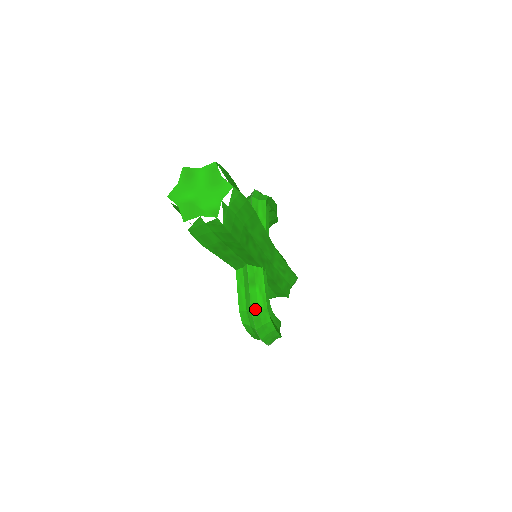
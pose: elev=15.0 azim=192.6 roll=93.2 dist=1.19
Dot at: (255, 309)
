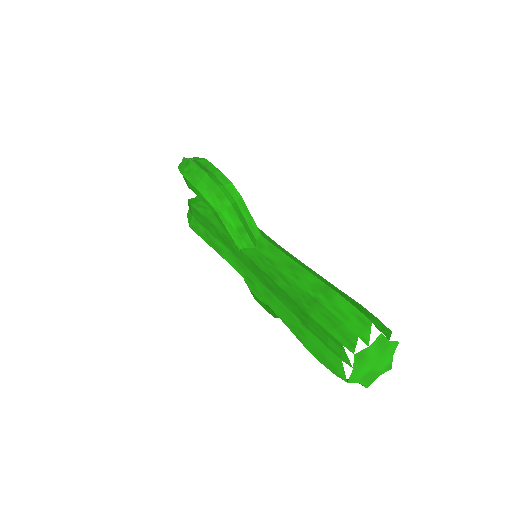
Dot at: occluded
